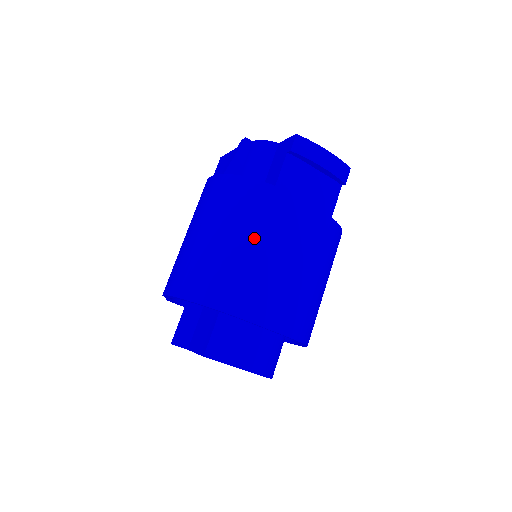
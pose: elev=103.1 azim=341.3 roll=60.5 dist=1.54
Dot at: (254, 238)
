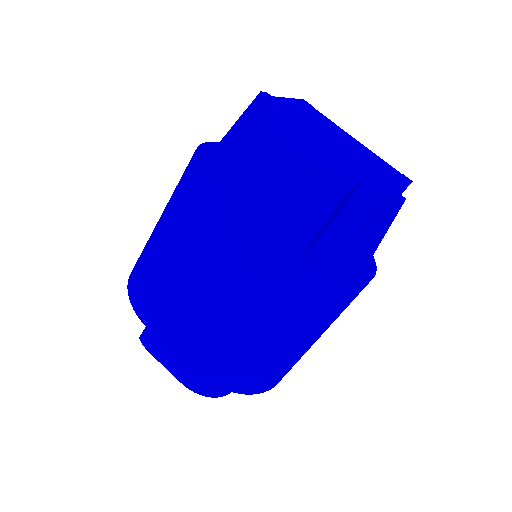
Dot at: (176, 247)
